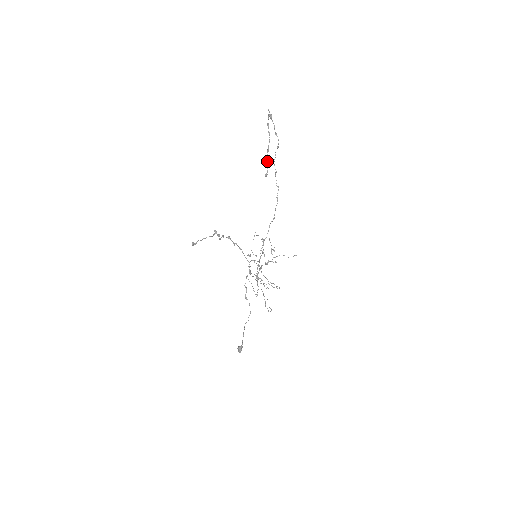
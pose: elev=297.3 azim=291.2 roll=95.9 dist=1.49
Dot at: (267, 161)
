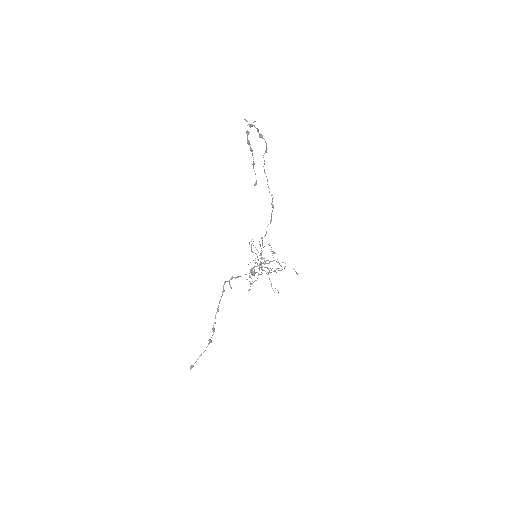
Dot at: occluded
